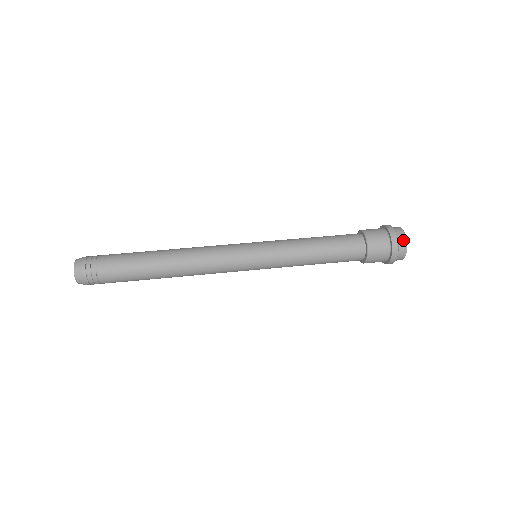
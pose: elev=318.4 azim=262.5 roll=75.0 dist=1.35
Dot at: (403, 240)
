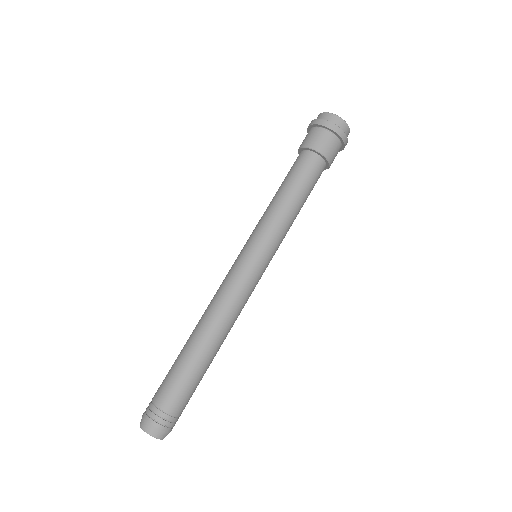
Dot at: (341, 123)
